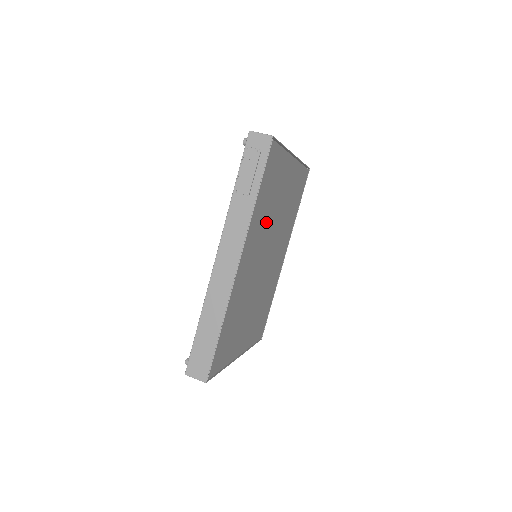
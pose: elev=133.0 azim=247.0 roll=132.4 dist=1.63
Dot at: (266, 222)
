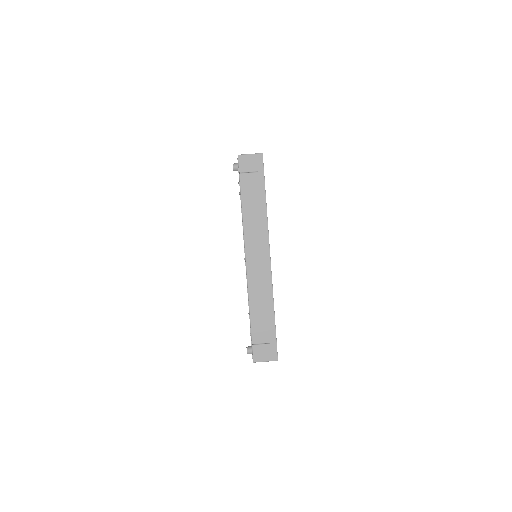
Dot at: occluded
